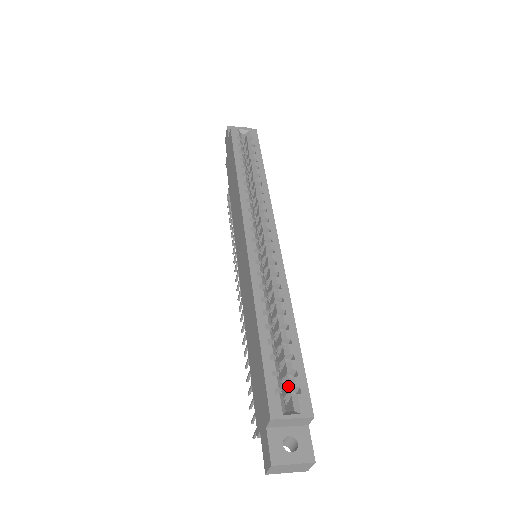
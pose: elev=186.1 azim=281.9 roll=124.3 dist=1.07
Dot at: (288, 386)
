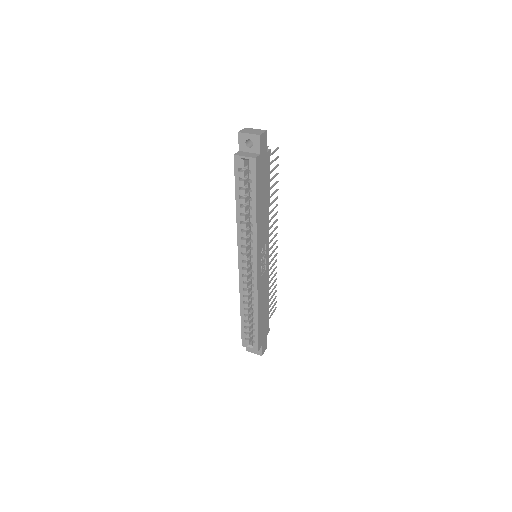
Dot at: (253, 335)
